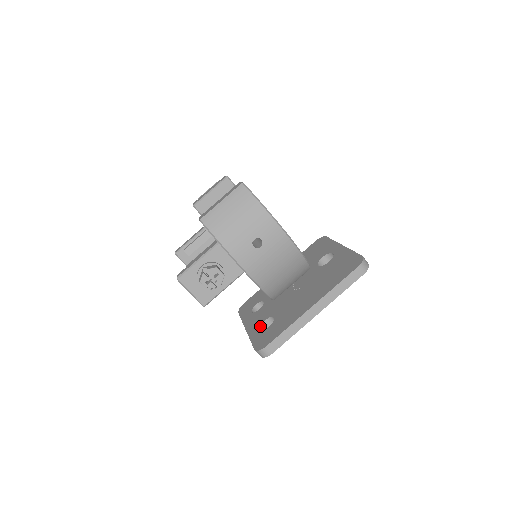
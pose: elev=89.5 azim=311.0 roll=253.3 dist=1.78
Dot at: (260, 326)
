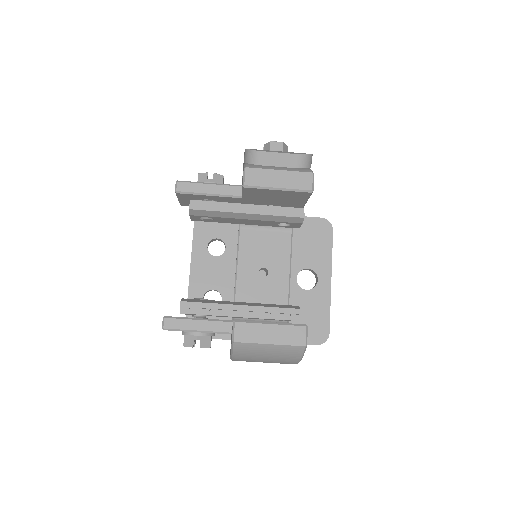
Dot at: (205, 293)
